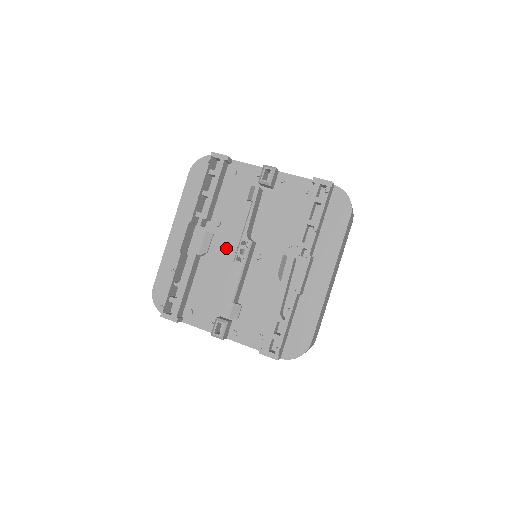
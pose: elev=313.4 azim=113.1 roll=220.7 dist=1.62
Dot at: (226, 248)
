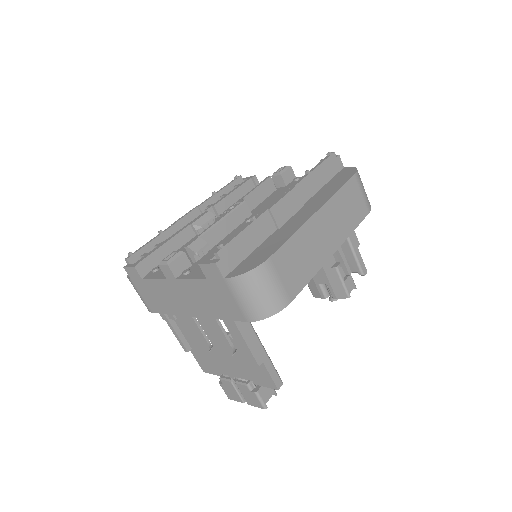
Dot at: occluded
